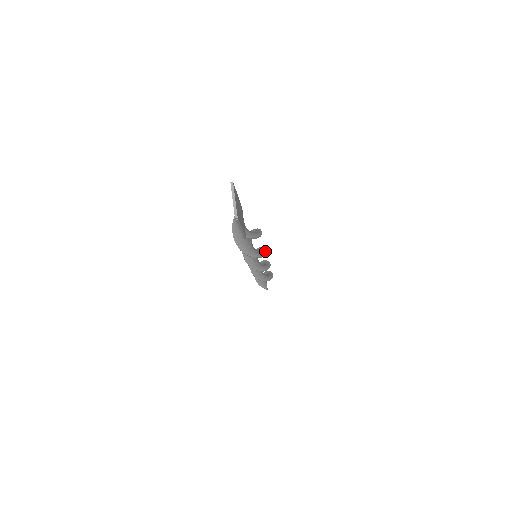
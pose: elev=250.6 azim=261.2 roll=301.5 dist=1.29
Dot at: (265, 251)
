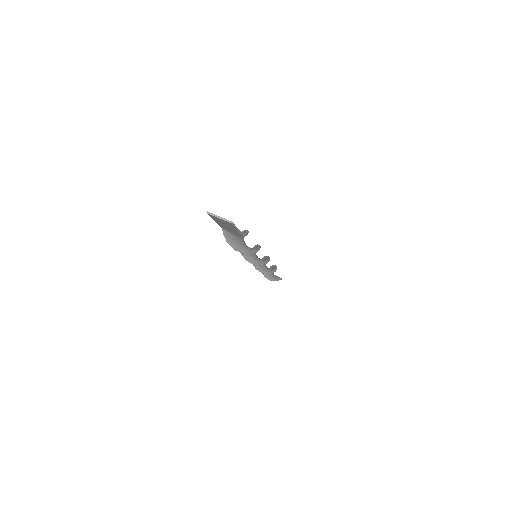
Dot at: (257, 245)
